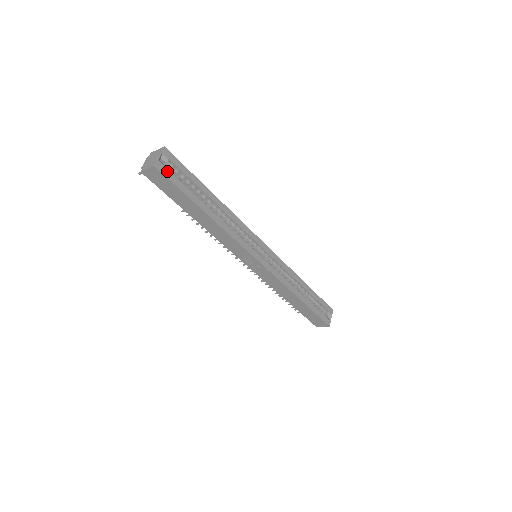
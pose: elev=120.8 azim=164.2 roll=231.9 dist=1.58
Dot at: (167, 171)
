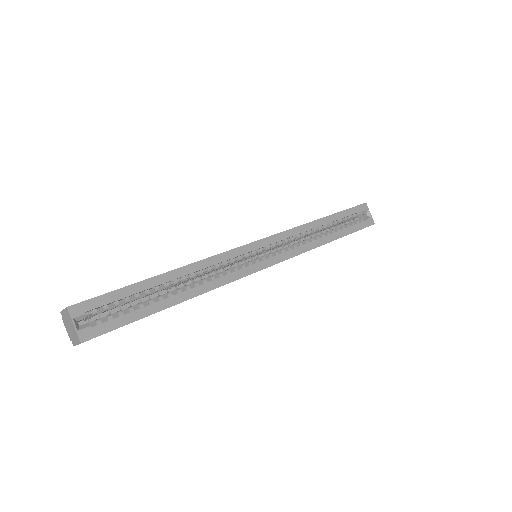
Dot at: (98, 327)
